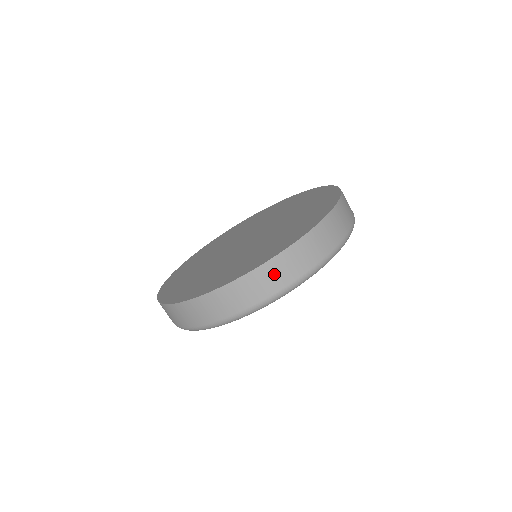
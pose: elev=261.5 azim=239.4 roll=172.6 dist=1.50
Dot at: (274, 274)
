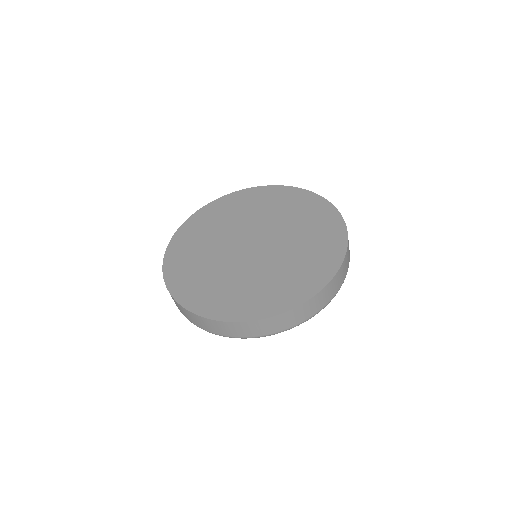
Dot at: (270, 325)
